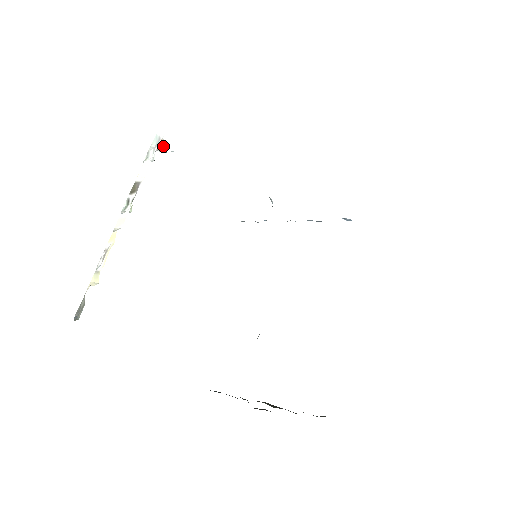
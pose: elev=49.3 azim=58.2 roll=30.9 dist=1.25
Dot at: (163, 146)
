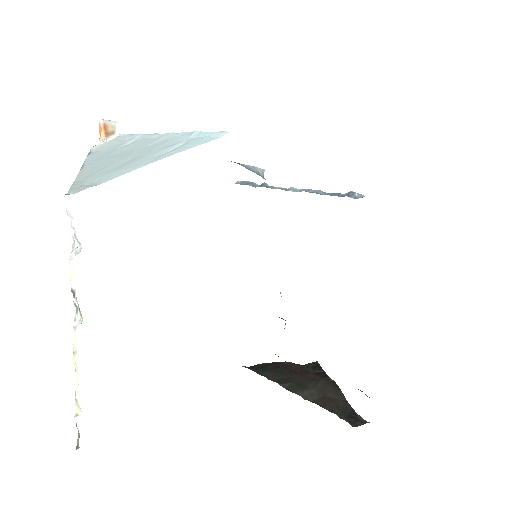
Dot at: (112, 129)
